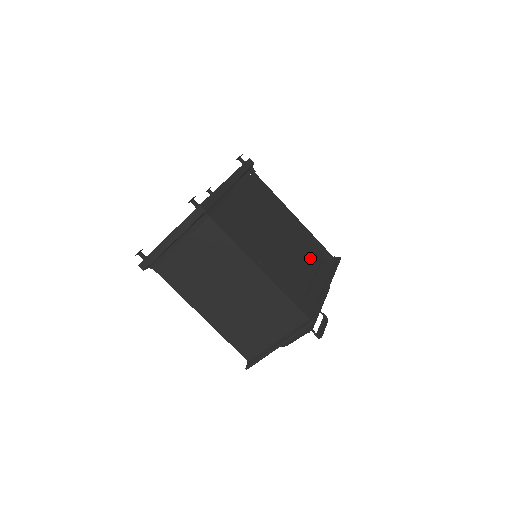
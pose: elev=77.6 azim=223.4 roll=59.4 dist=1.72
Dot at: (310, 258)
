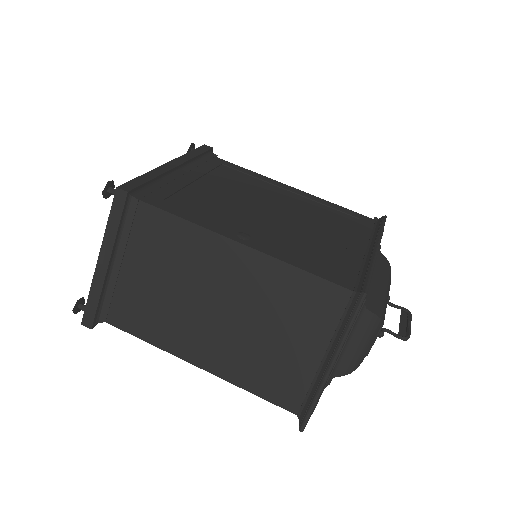
Dot at: (333, 225)
